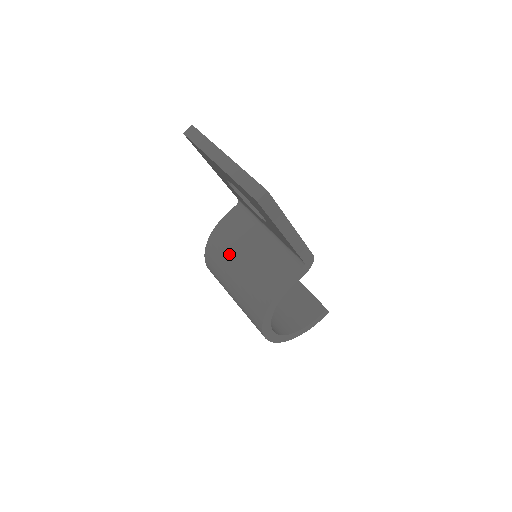
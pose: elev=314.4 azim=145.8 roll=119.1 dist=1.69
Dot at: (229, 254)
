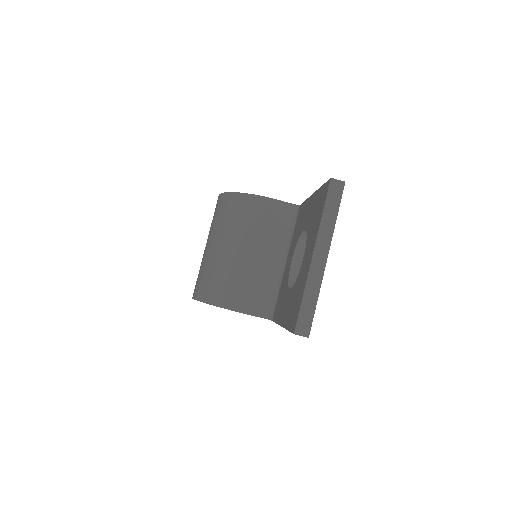
Dot at: (243, 232)
